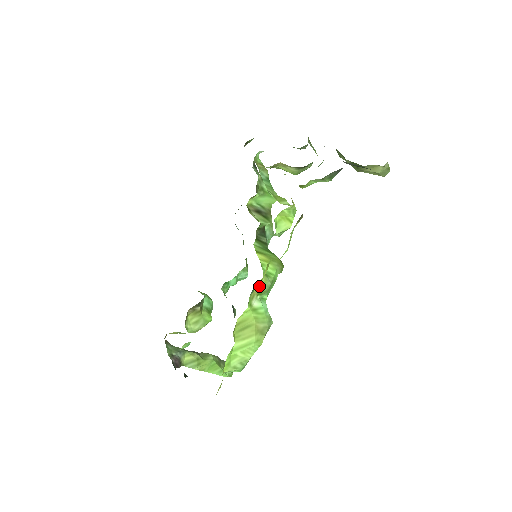
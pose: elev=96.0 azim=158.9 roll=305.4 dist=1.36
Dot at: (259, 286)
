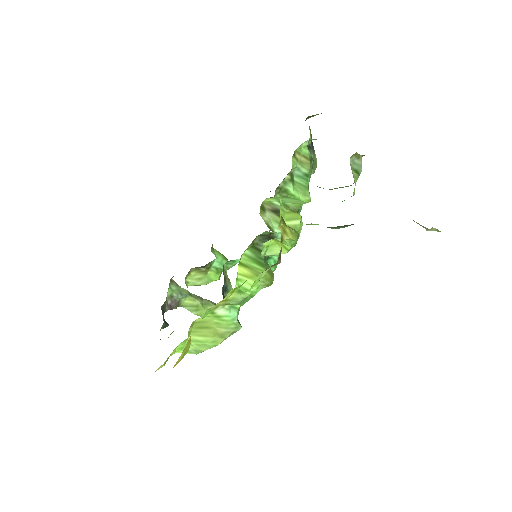
Dot at: (225, 301)
